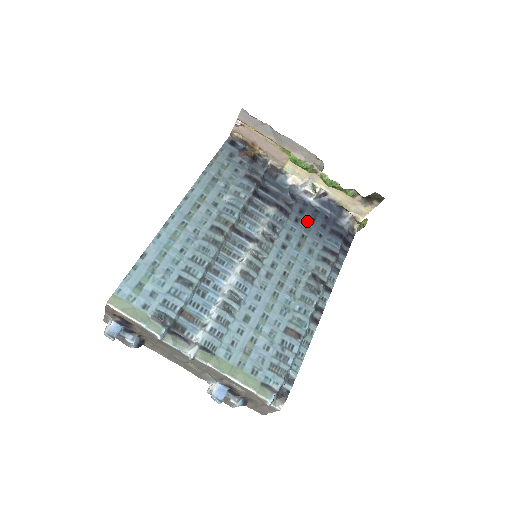
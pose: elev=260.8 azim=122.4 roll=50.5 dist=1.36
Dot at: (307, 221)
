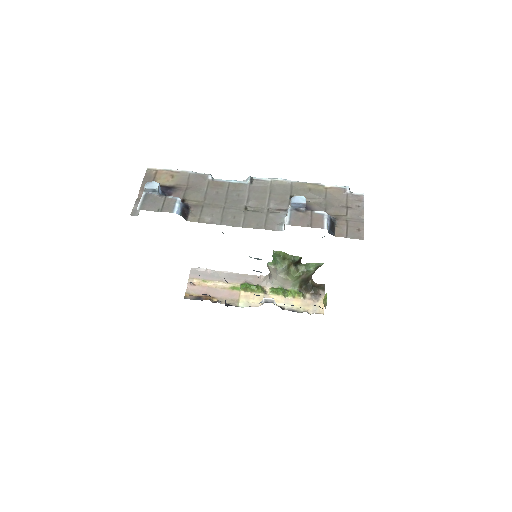
Dot at: occluded
